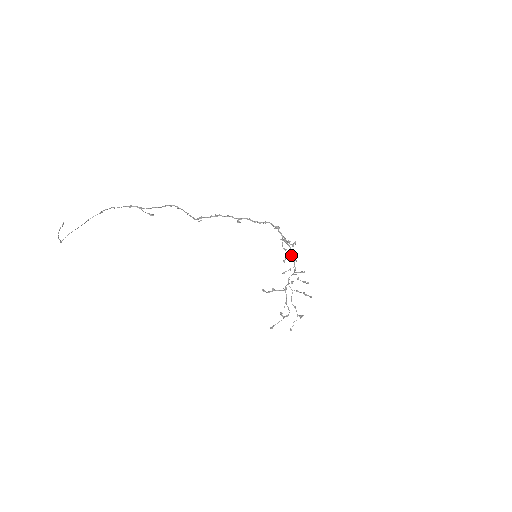
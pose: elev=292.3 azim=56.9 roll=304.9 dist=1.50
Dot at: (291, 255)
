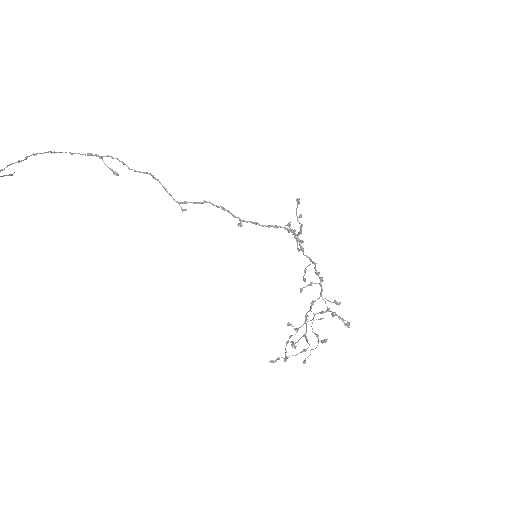
Dot at: occluded
